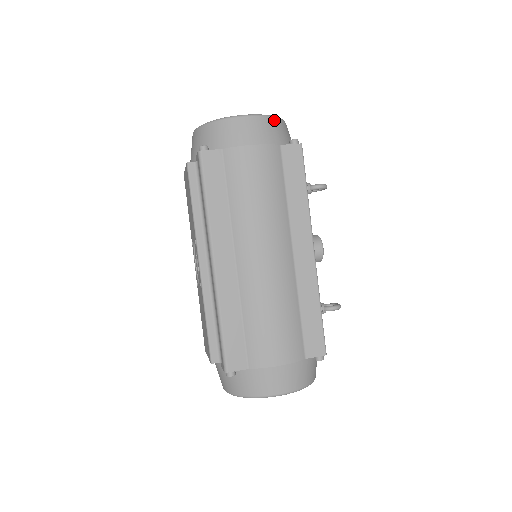
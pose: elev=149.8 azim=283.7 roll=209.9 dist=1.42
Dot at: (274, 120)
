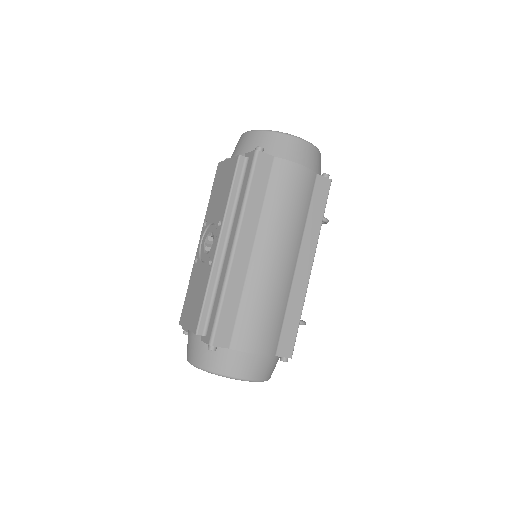
Dot at: (318, 152)
